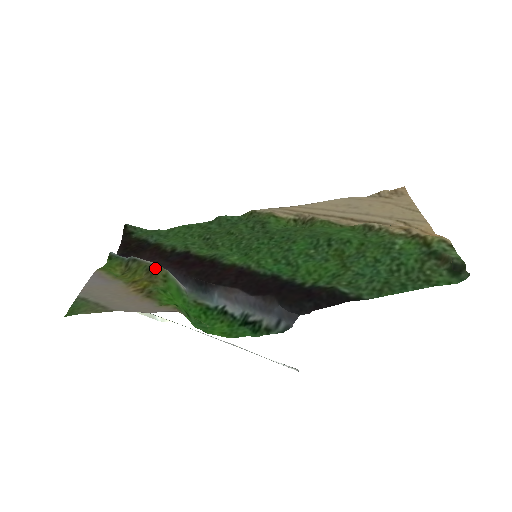
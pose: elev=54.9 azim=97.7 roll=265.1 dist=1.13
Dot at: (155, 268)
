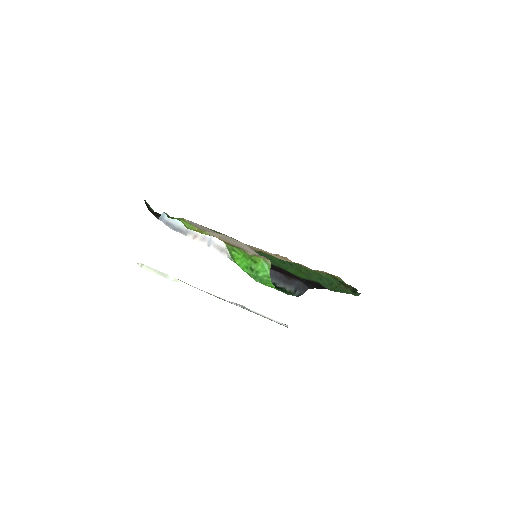
Dot at: occluded
